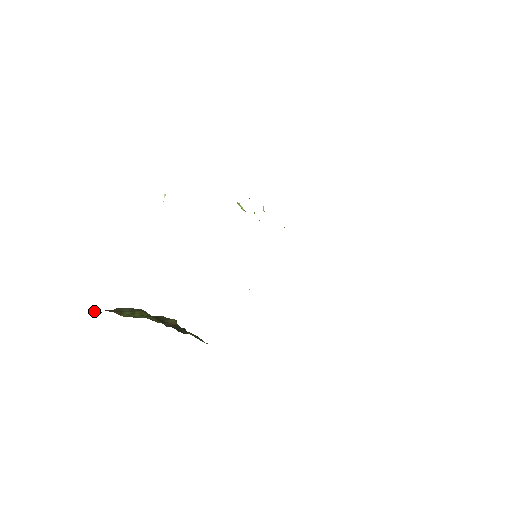
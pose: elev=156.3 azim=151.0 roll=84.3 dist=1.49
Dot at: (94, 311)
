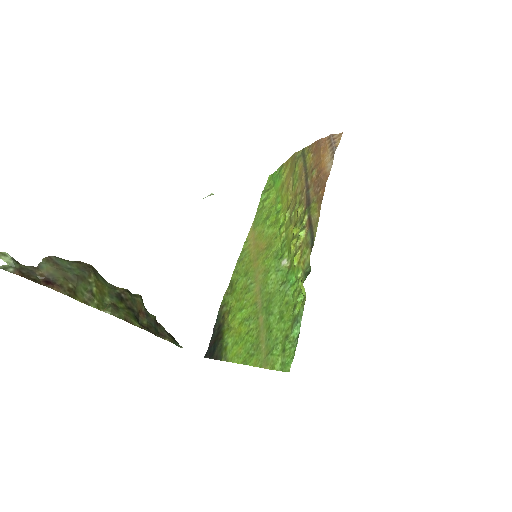
Dot at: (14, 264)
